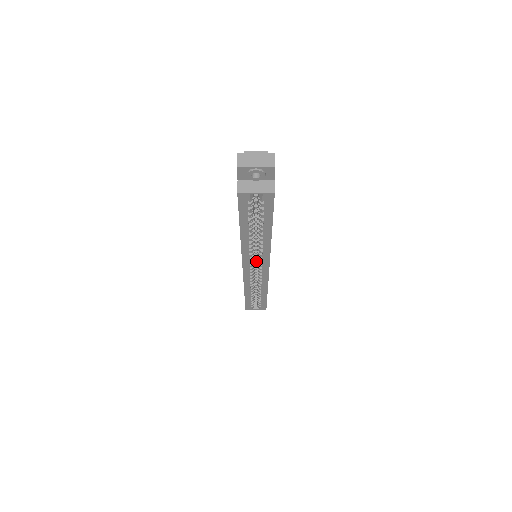
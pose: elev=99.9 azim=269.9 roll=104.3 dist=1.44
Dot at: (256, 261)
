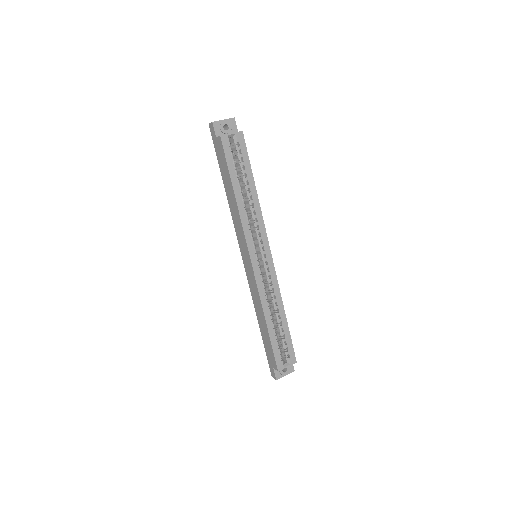
Dot at: occluded
